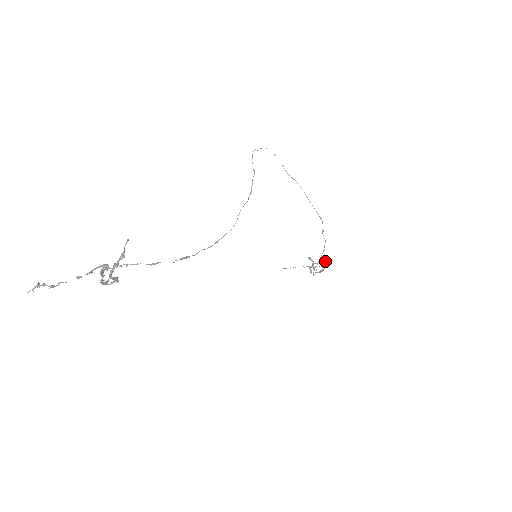
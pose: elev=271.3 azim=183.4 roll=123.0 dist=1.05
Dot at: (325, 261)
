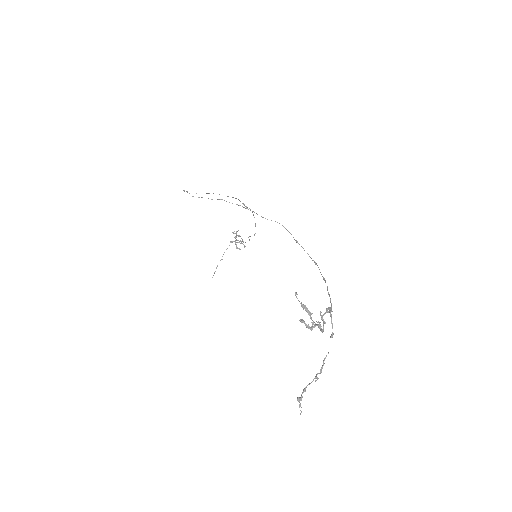
Dot at: (236, 233)
